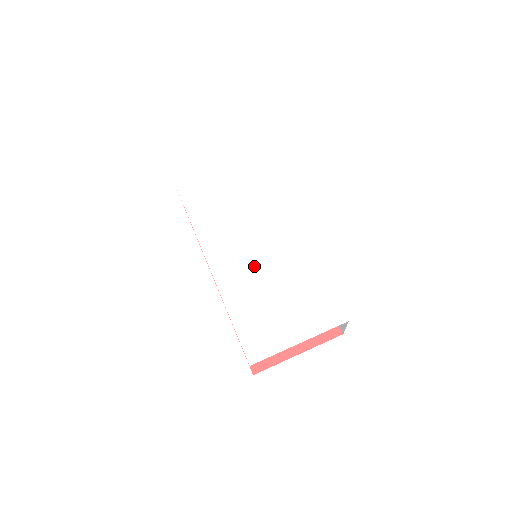
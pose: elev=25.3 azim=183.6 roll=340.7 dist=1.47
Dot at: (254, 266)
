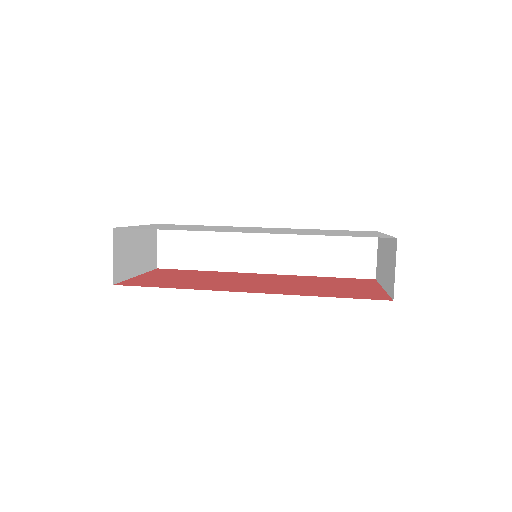
Dot at: occluded
